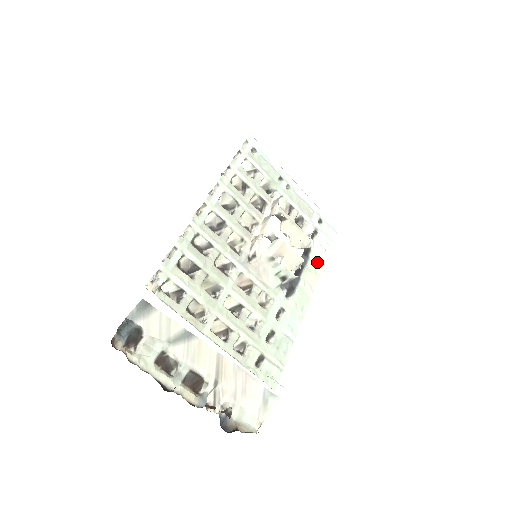
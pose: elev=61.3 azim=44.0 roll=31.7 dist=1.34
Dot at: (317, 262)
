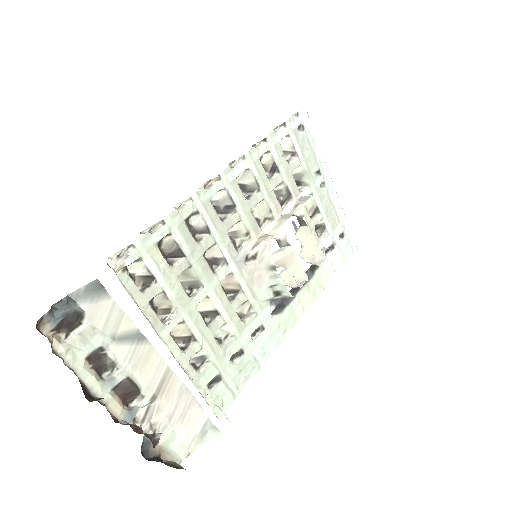
Dot at: (321, 282)
